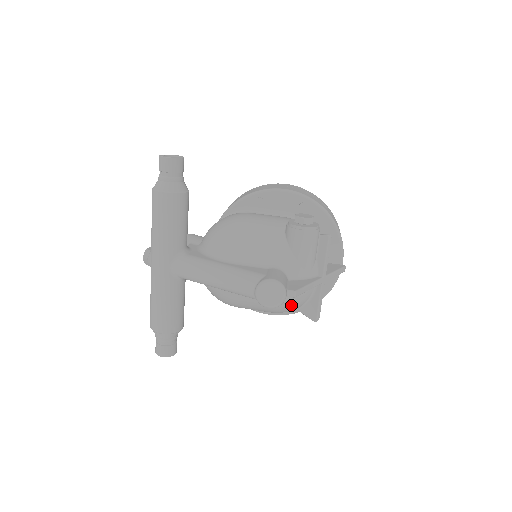
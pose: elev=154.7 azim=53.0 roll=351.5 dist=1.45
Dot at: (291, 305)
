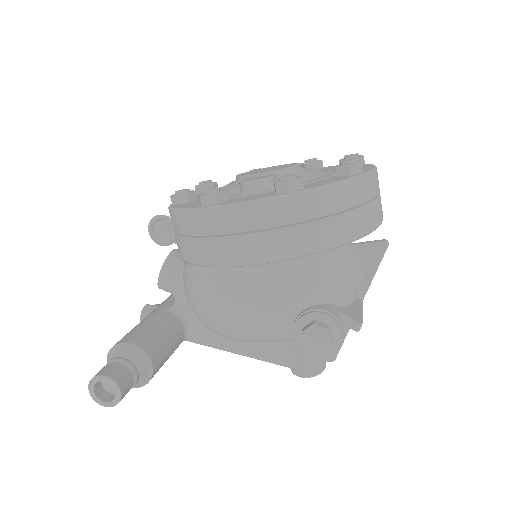
Dot at: occluded
